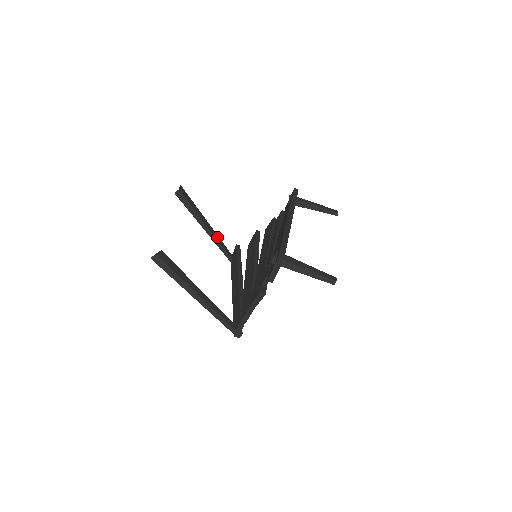
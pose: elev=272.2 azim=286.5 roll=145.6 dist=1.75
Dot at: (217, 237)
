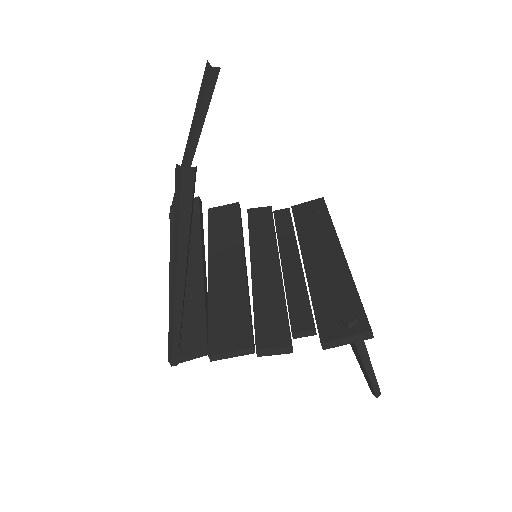
Dot at: occluded
